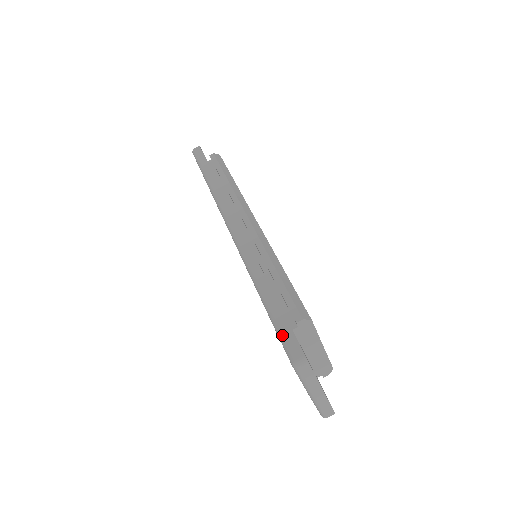
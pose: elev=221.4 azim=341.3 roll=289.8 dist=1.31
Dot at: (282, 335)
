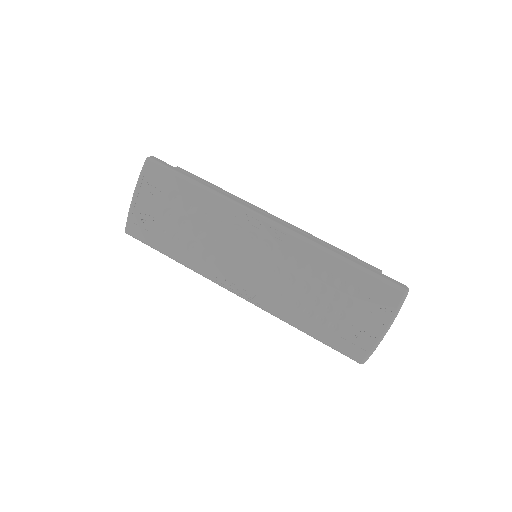
Dot at: (385, 278)
